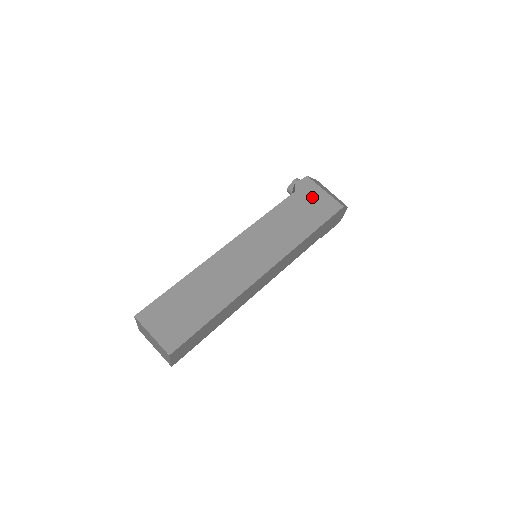
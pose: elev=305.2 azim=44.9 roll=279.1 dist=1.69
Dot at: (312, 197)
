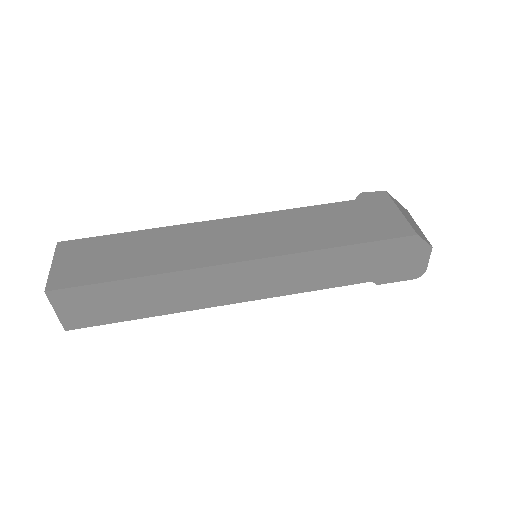
Dot at: (375, 211)
